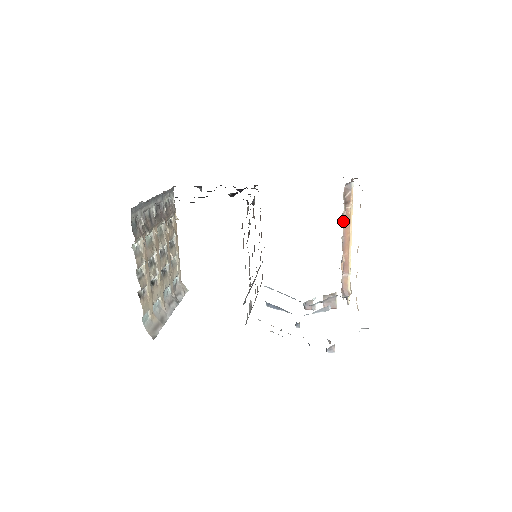
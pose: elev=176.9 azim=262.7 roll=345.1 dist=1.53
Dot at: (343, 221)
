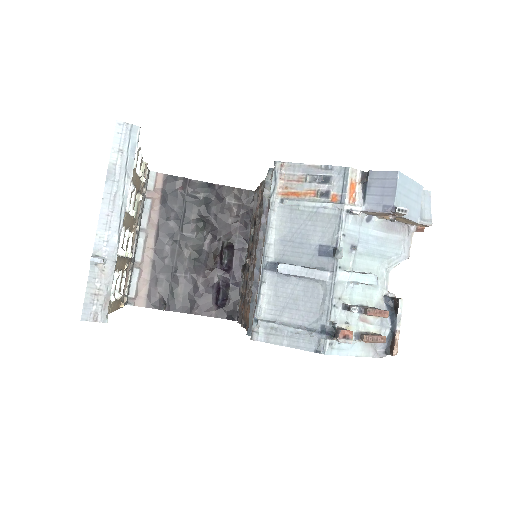
Dot at: occluded
